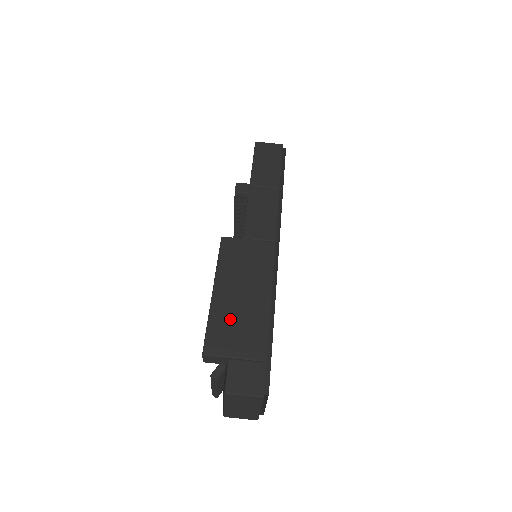
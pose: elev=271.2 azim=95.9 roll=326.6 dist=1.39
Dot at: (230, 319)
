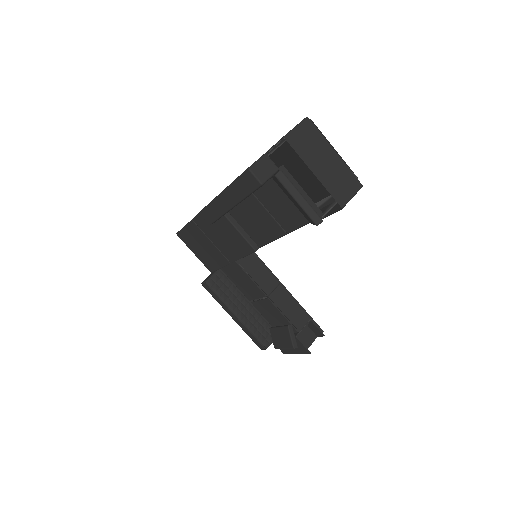
Dot at: occluded
